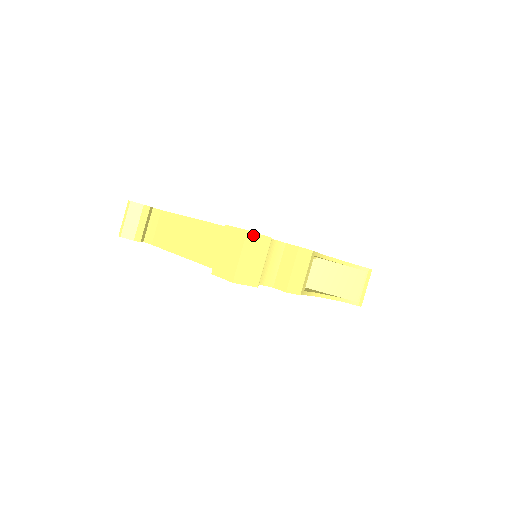
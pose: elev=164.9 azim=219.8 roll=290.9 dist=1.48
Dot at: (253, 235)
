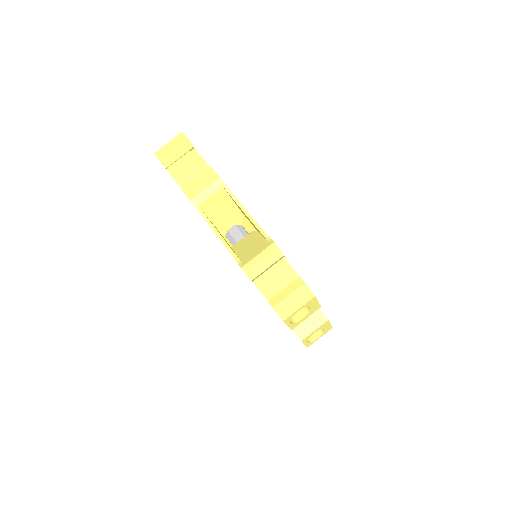
Dot at: (183, 136)
